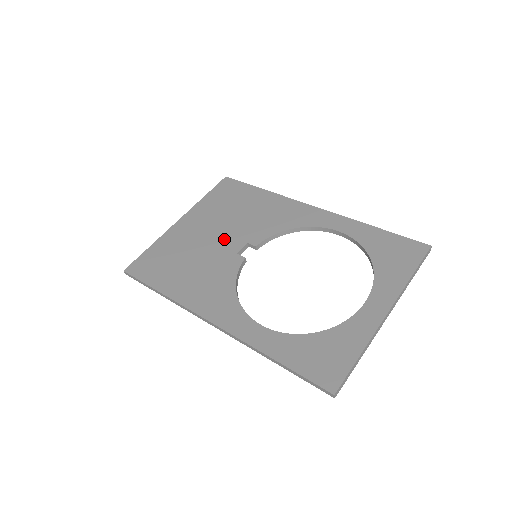
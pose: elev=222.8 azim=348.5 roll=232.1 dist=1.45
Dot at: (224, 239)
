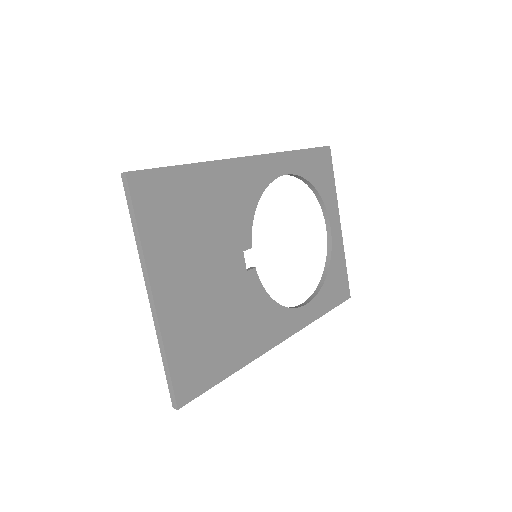
Dot at: (224, 268)
